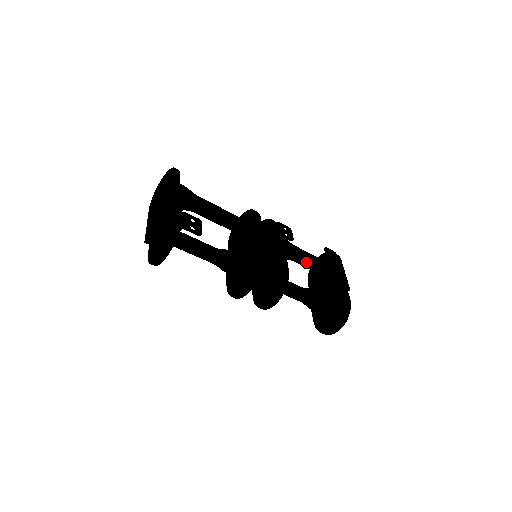
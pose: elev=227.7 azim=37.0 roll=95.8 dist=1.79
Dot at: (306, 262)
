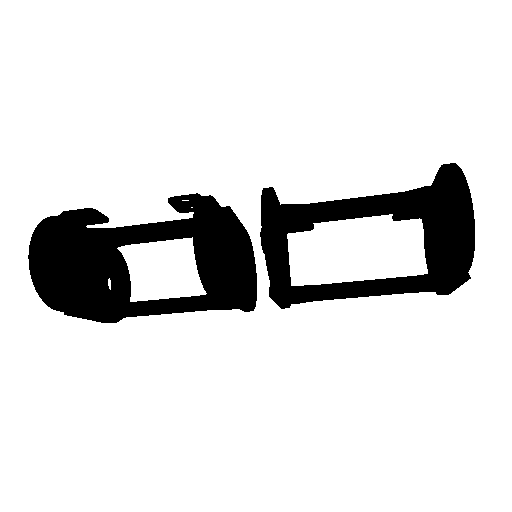
Dot at: (330, 201)
